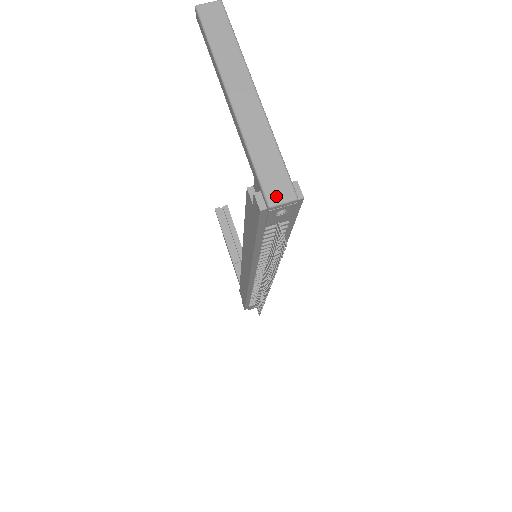
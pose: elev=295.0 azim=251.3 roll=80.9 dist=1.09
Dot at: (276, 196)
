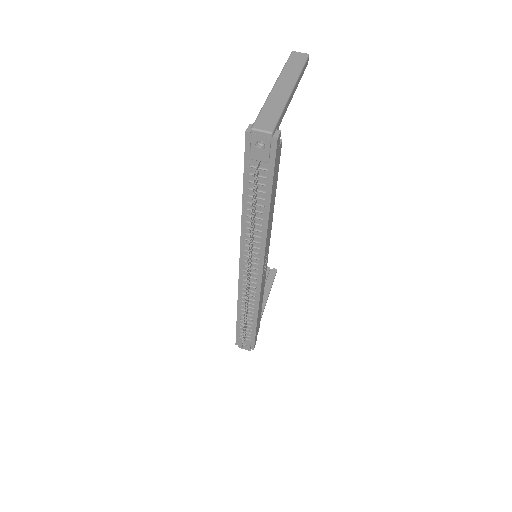
Dot at: (260, 126)
